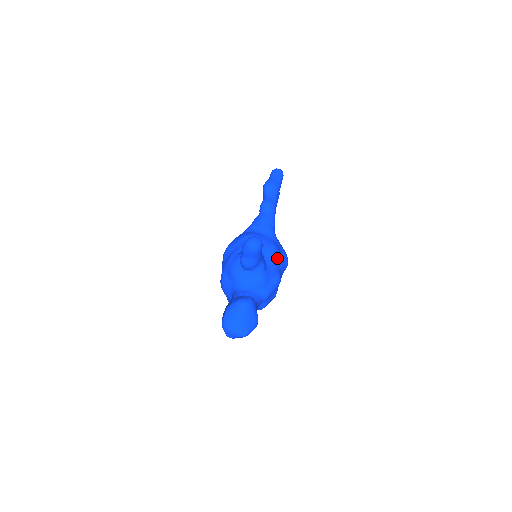
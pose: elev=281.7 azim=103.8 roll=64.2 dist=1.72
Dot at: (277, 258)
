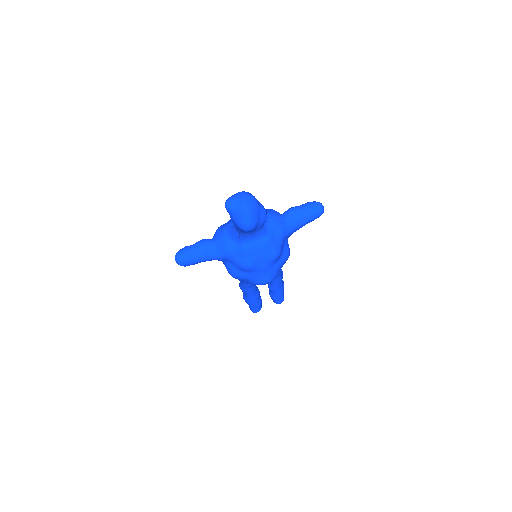
Dot at: (286, 256)
